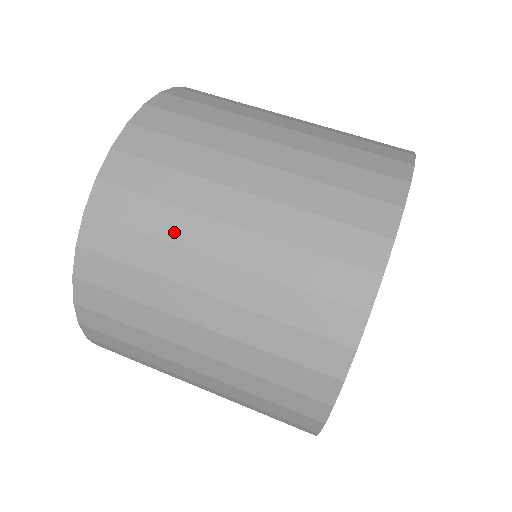
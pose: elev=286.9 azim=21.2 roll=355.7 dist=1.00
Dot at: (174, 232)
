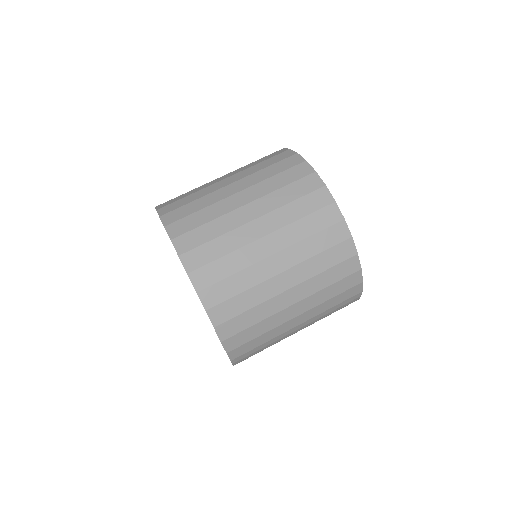
Dot at: (244, 262)
